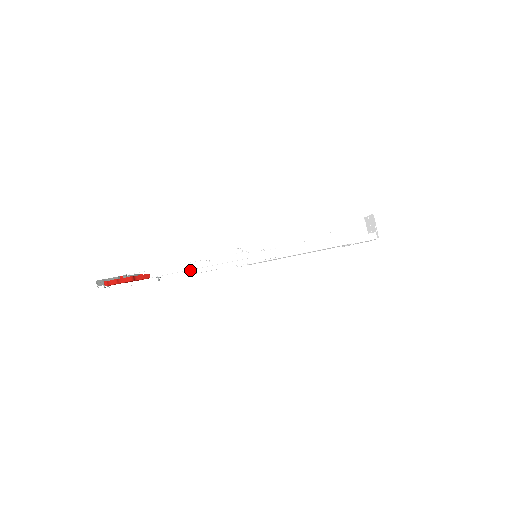
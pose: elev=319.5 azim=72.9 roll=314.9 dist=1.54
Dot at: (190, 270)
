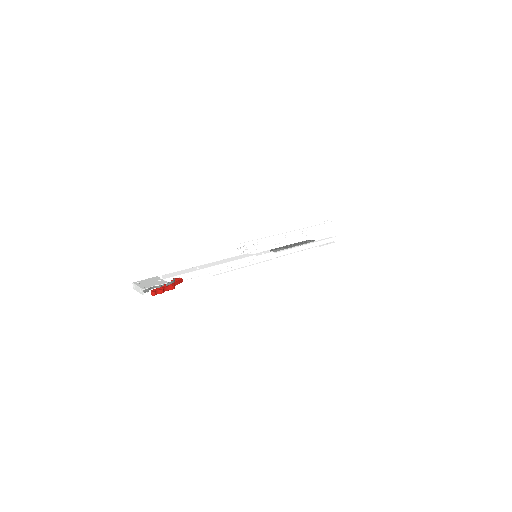
Dot at: occluded
